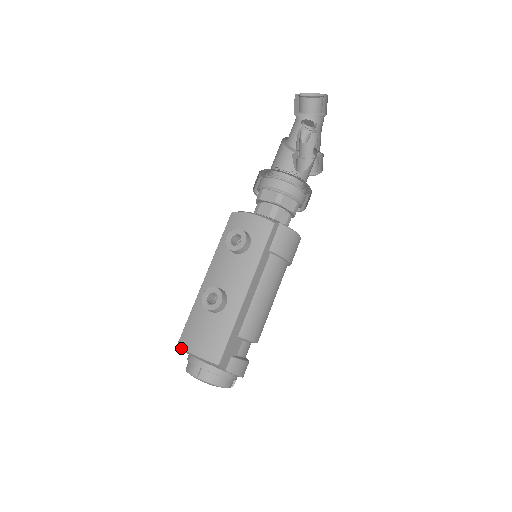
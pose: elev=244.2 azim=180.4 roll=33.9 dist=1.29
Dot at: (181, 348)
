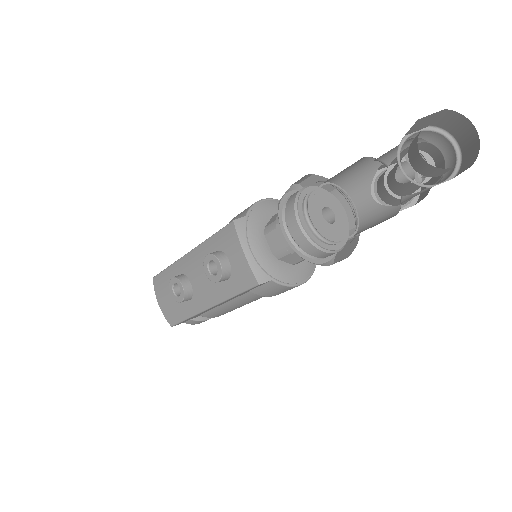
Dot at: occluded
